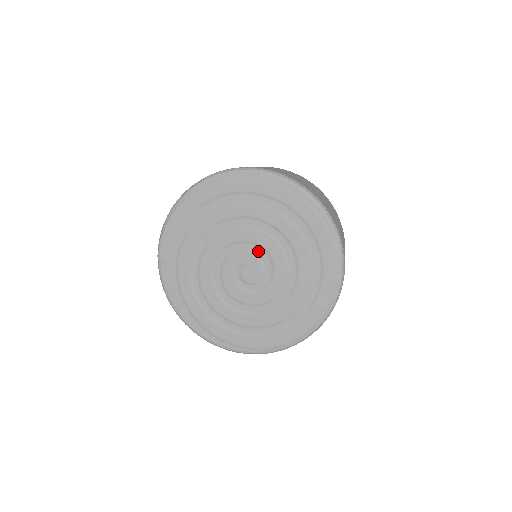
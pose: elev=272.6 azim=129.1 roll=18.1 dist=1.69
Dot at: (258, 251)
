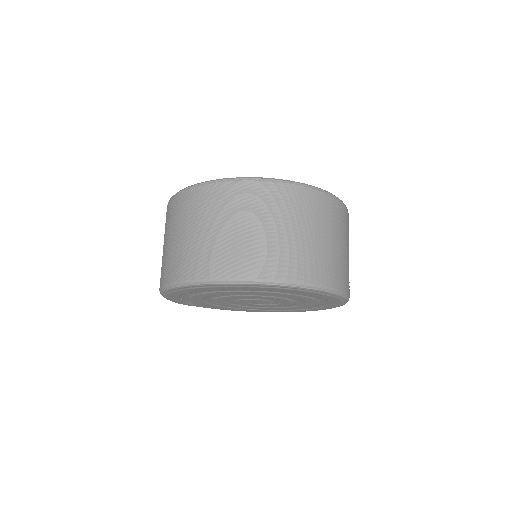
Dot at: (255, 298)
